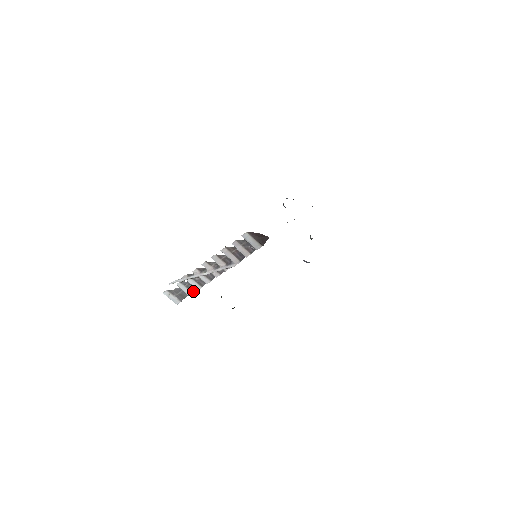
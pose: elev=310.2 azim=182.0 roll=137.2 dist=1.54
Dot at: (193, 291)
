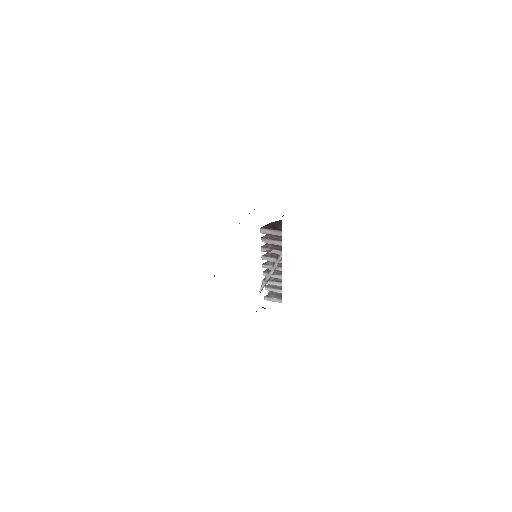
Dot at: (280, 288)
